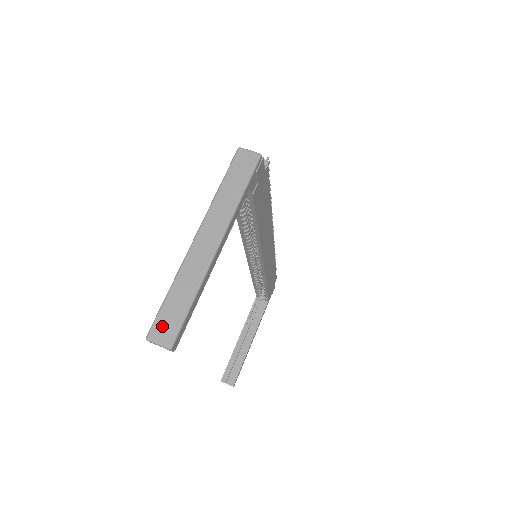
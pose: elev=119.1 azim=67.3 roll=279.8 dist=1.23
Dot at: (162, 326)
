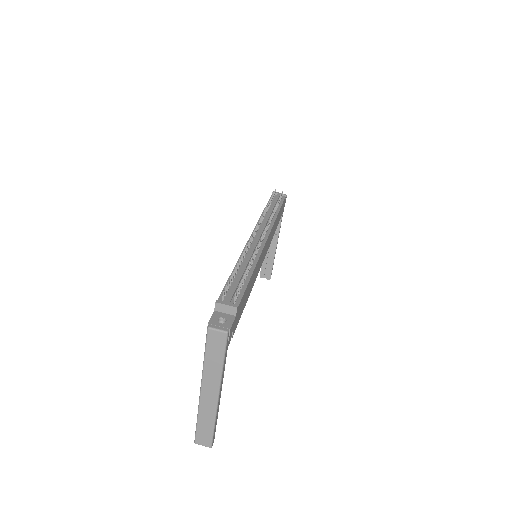
Dot at: (201, 438)
